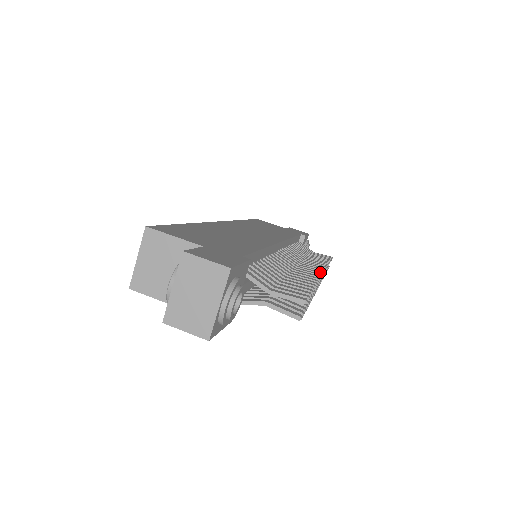
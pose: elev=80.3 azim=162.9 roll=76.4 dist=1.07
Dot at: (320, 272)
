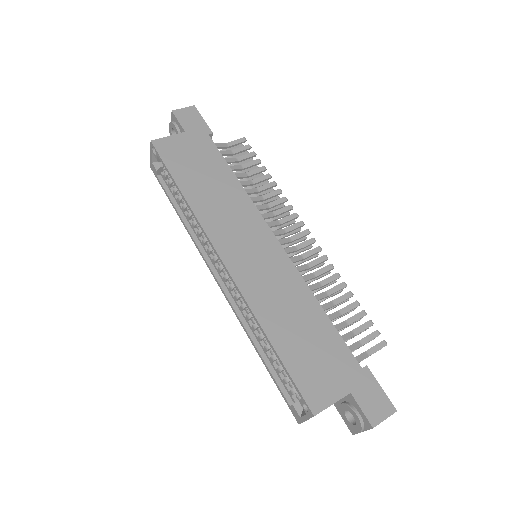
Dot at: (313, 240)
